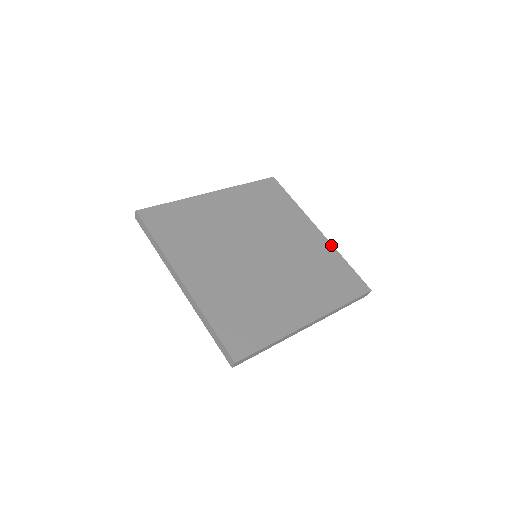
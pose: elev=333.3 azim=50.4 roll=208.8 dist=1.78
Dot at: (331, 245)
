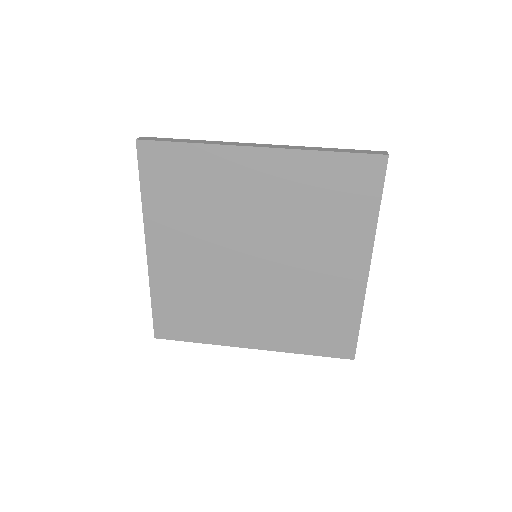
Dot at: (363, 295)
